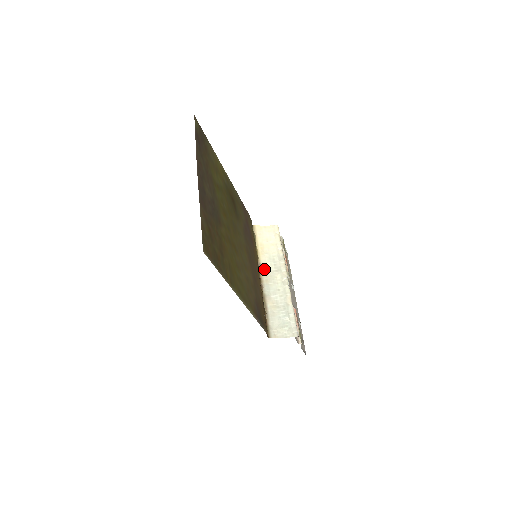
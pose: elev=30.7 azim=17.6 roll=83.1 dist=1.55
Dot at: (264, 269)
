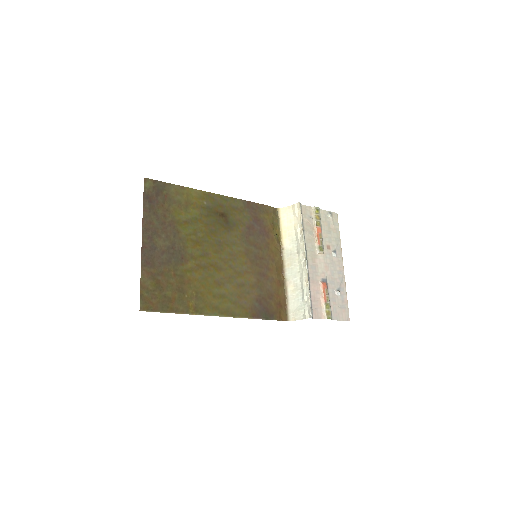
Dot at: (286, 253)
